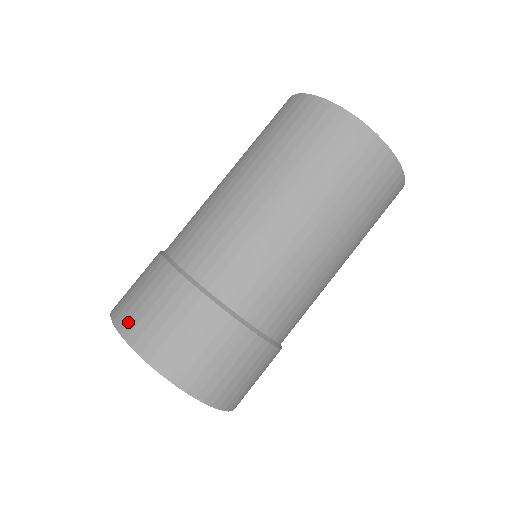
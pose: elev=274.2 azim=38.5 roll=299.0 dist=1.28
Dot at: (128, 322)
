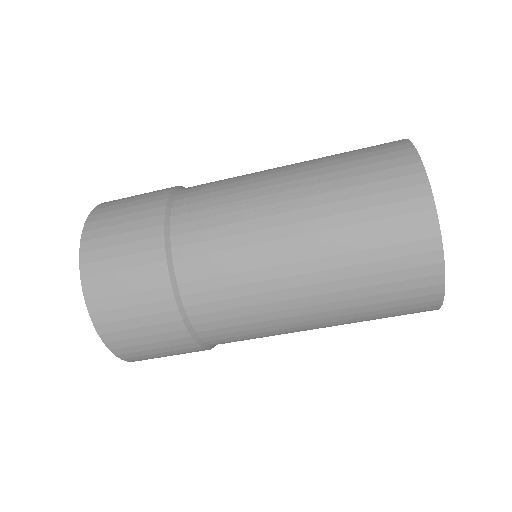
Dot at: (99, 300)
